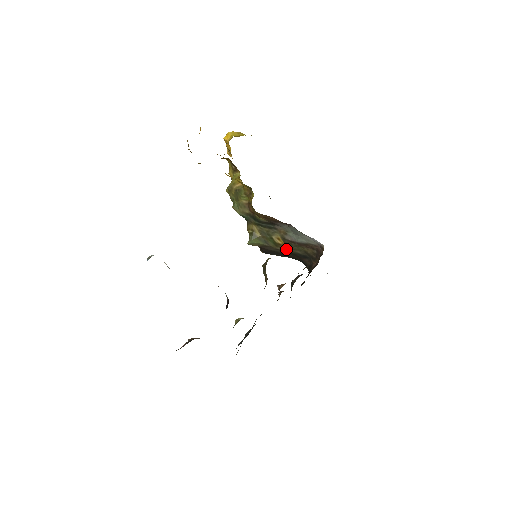
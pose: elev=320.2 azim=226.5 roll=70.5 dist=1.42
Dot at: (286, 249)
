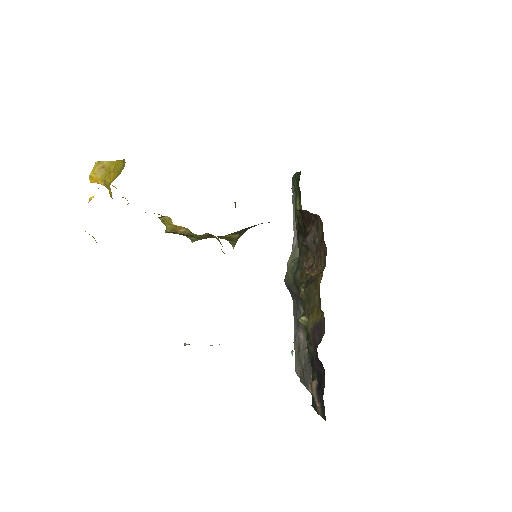
Dot at: occluded
